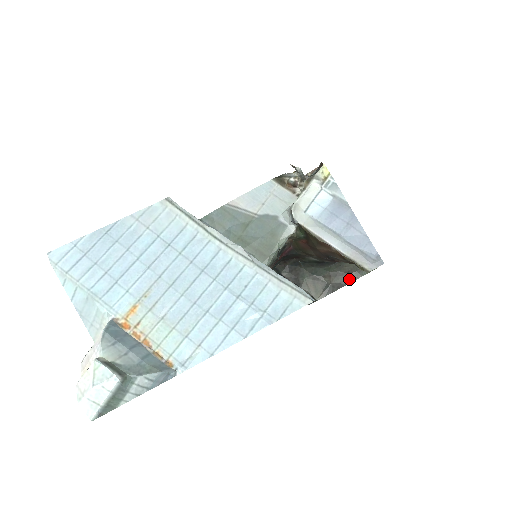
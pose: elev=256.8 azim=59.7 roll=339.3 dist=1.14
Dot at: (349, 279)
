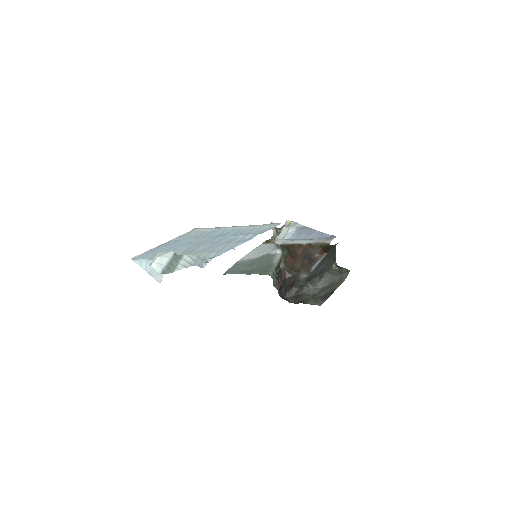
Dot at: (336, 286)
